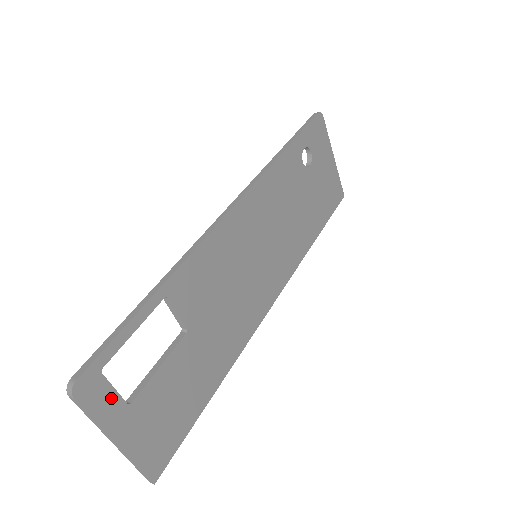
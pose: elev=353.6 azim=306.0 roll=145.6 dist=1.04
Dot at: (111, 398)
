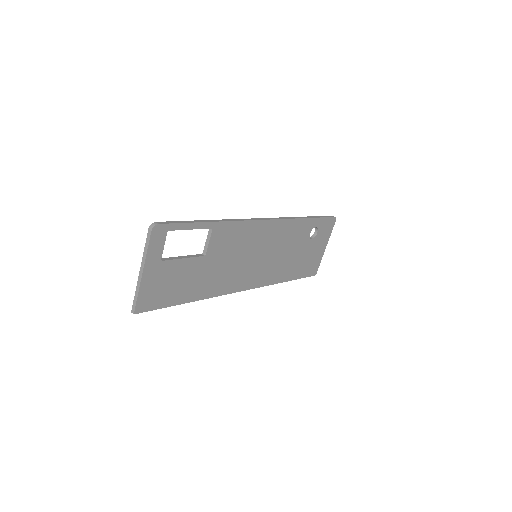
Dot at: (160, 248)
